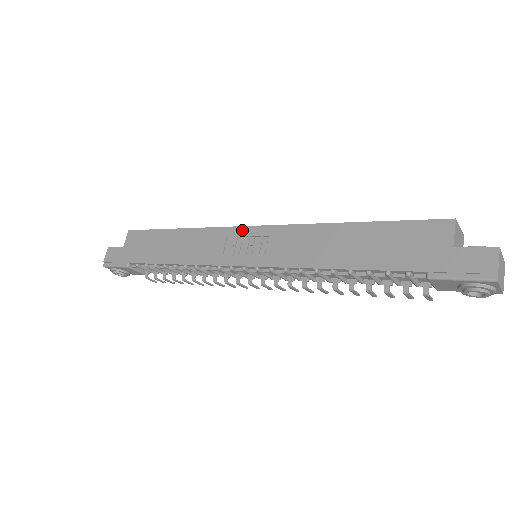
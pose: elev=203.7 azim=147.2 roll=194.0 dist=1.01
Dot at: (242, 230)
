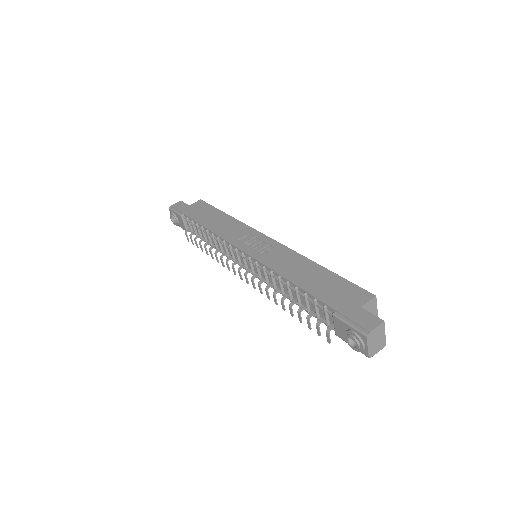
Dot at: (261, 235)
